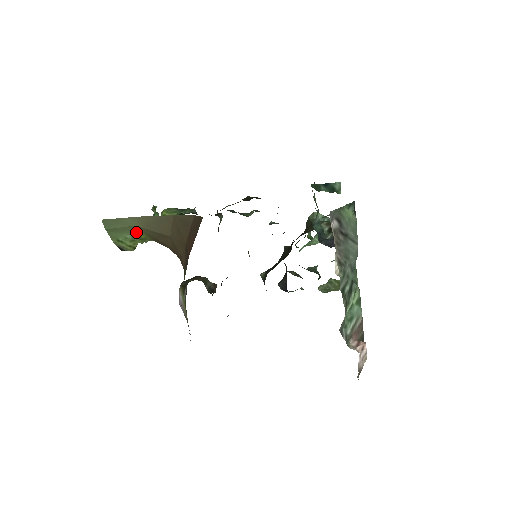
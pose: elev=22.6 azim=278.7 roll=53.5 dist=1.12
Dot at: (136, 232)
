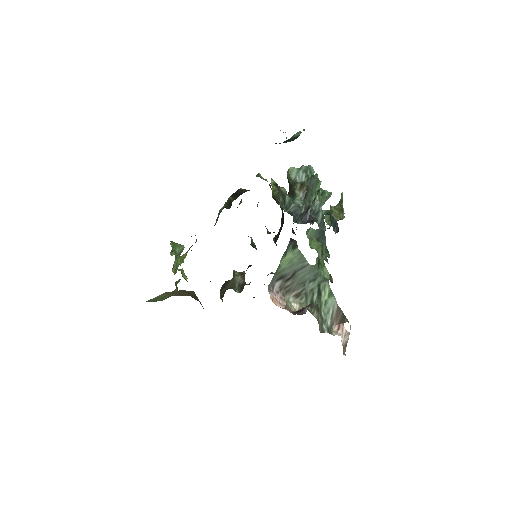
Dot at: occluded
